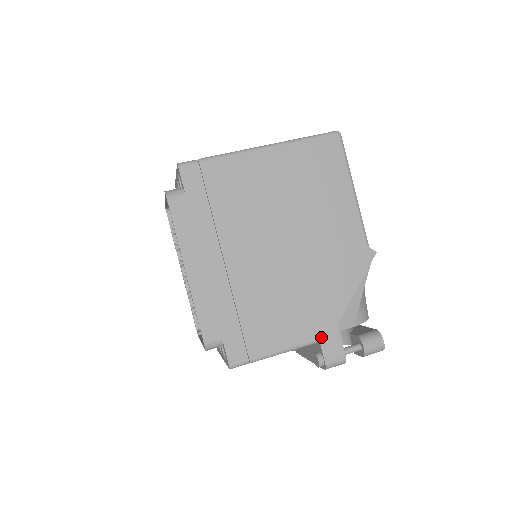
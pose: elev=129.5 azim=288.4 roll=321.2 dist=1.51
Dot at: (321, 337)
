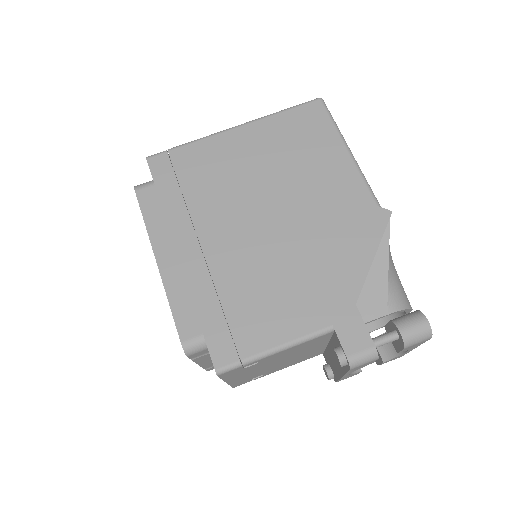
Dot at: (335, 322)
